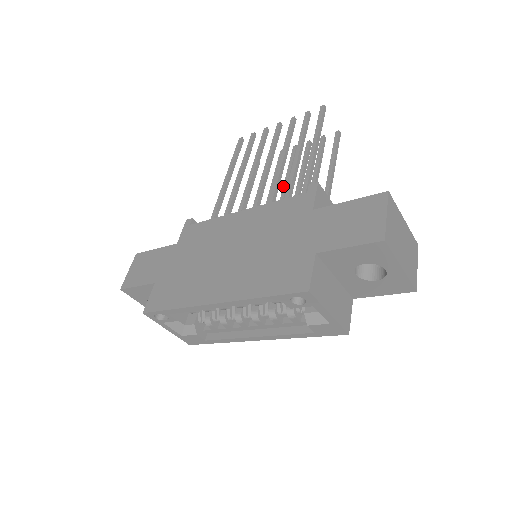
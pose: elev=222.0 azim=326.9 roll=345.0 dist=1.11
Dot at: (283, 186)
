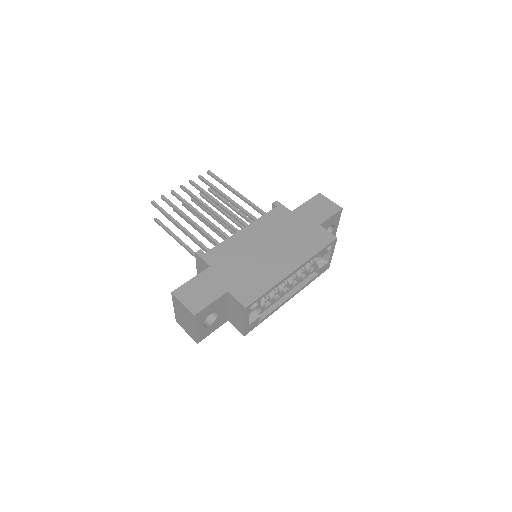
Dot at: occluded
